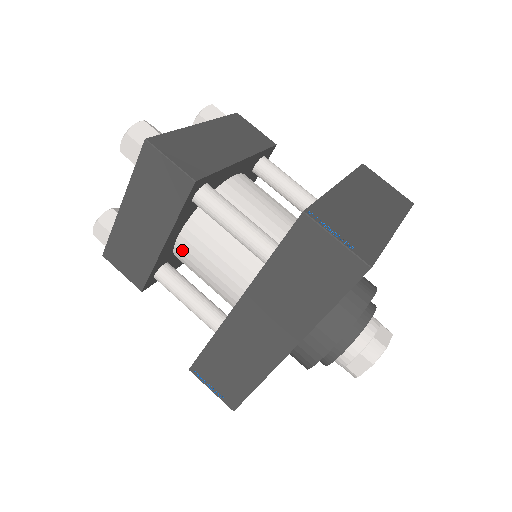
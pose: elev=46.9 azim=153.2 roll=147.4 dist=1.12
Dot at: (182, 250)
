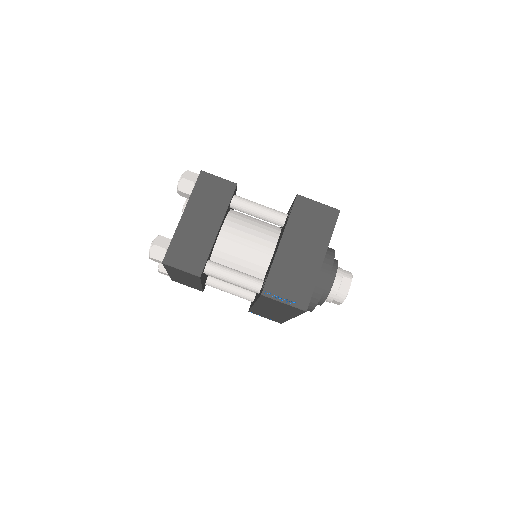
Dot at: occluded
